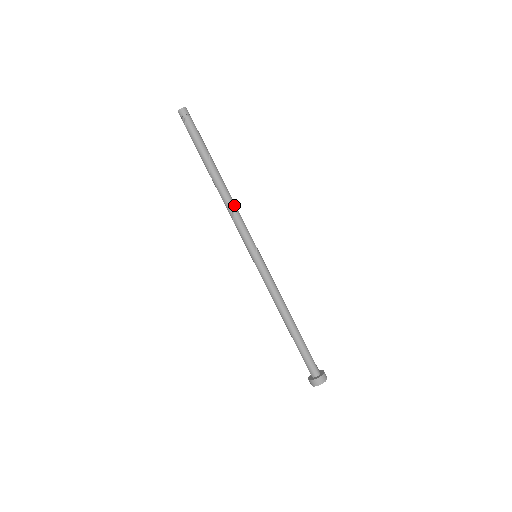
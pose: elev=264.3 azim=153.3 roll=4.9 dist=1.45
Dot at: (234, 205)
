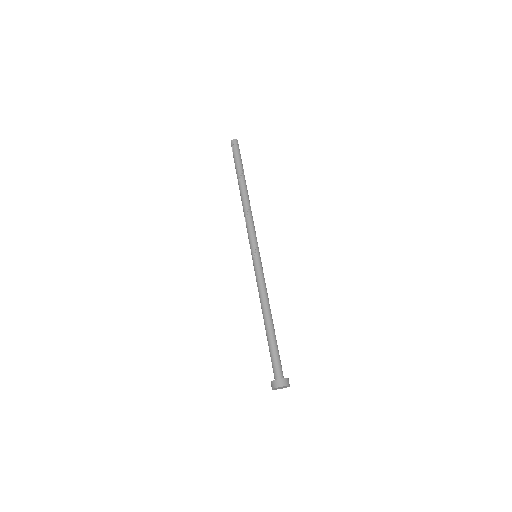
Dot at: (249, 212)
